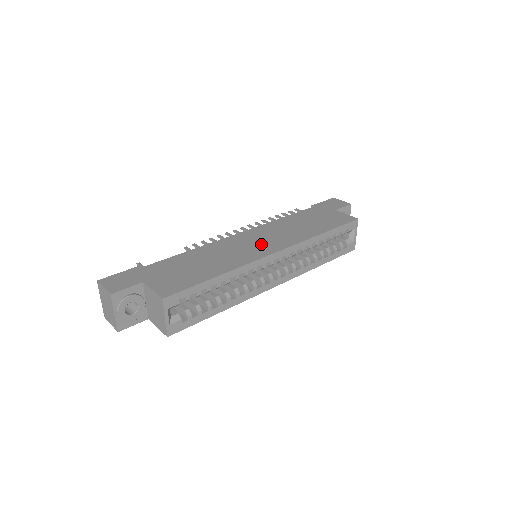
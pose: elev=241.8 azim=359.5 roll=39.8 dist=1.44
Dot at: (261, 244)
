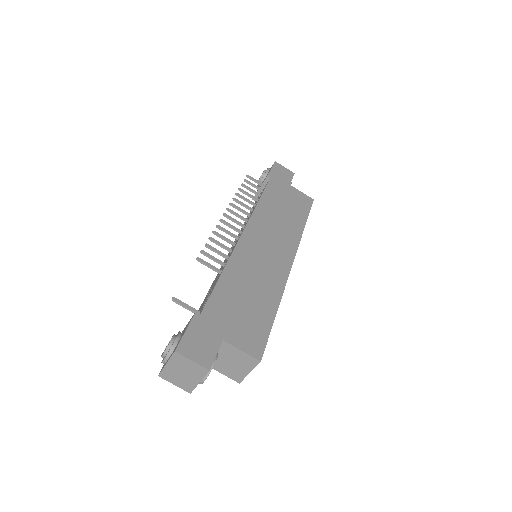
Dot at: (274, 251)
